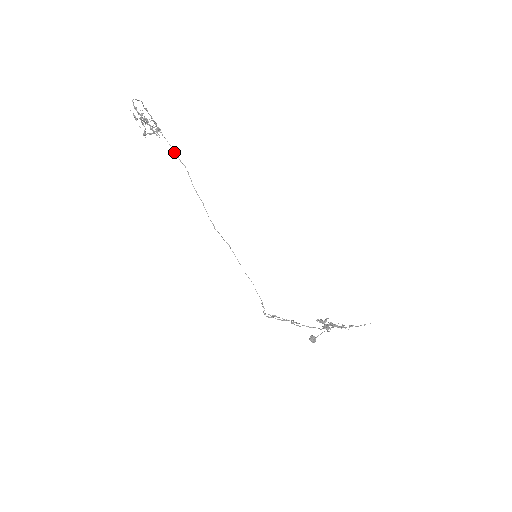
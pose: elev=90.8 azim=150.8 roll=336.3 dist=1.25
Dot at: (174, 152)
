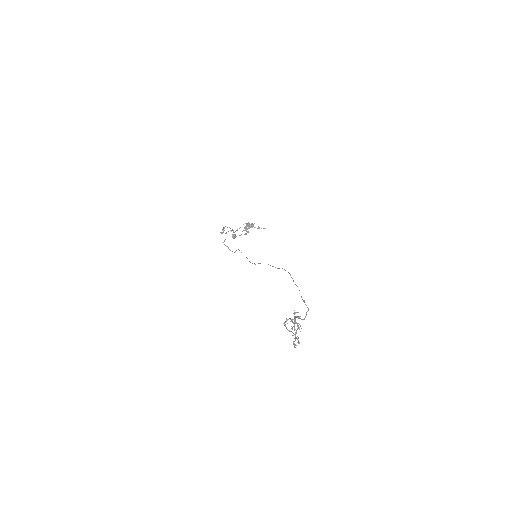
Dot at: occluded
